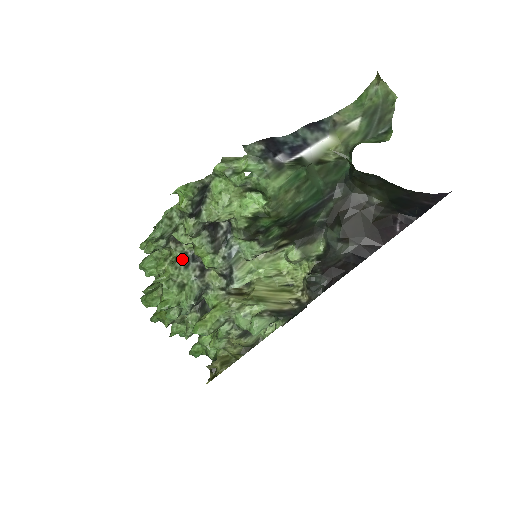
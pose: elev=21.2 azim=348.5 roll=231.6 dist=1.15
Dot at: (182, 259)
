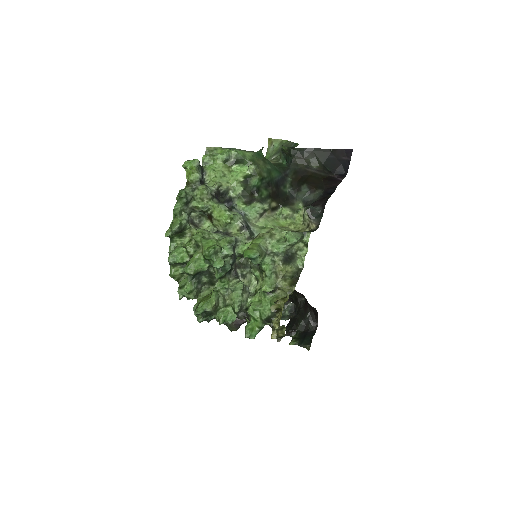
Dot at: occluded
